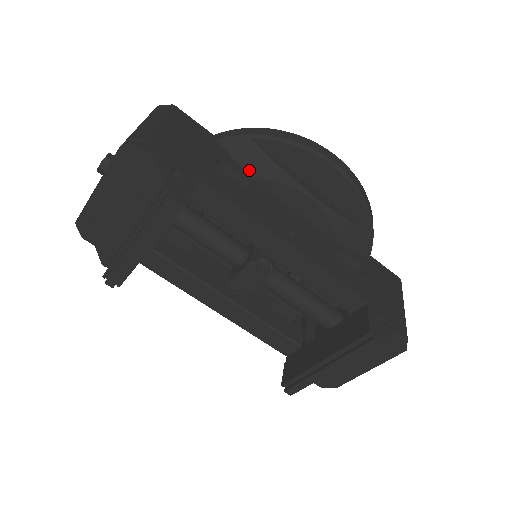
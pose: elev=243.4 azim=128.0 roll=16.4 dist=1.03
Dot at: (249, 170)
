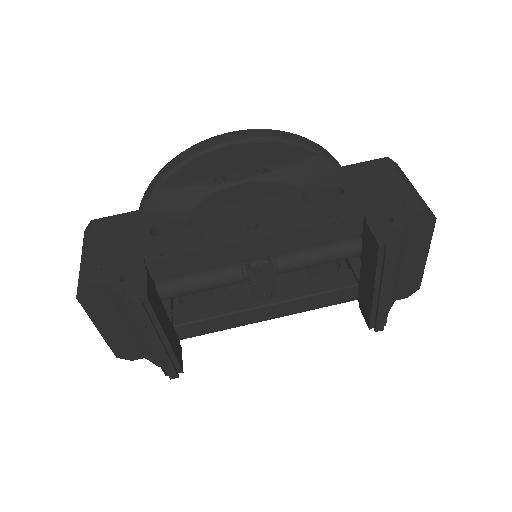
Dot at: (181, 210)
